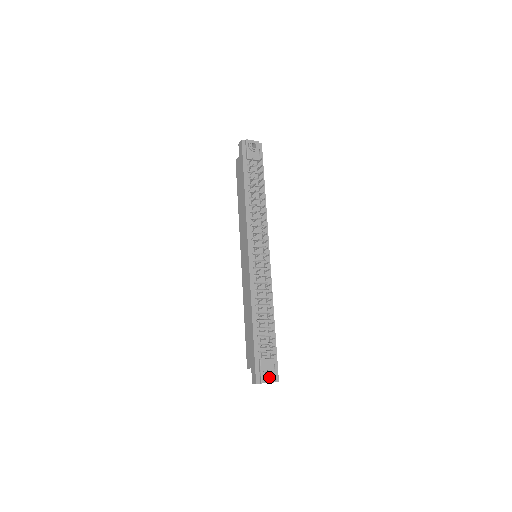
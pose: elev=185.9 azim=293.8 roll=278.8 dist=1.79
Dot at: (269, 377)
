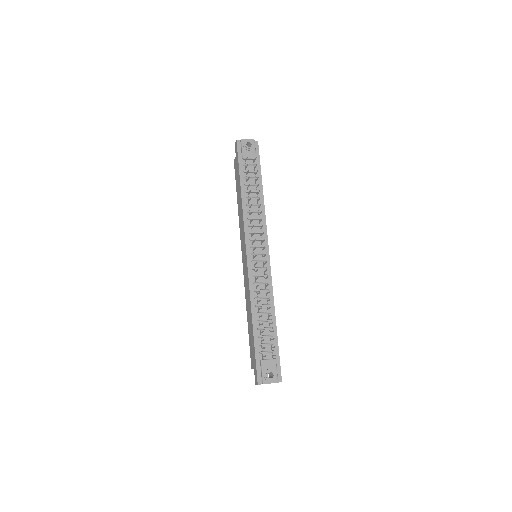
Dot at: (271, 378)
